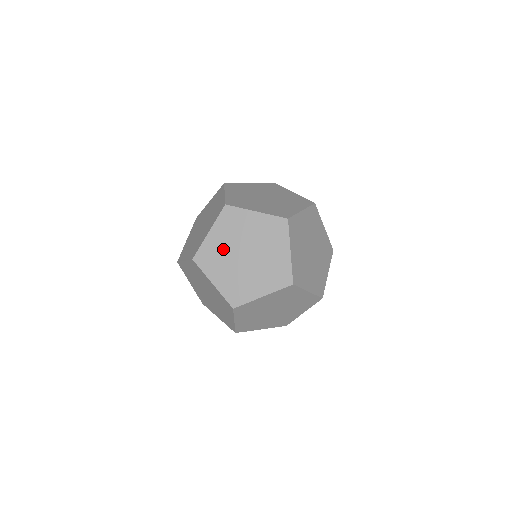
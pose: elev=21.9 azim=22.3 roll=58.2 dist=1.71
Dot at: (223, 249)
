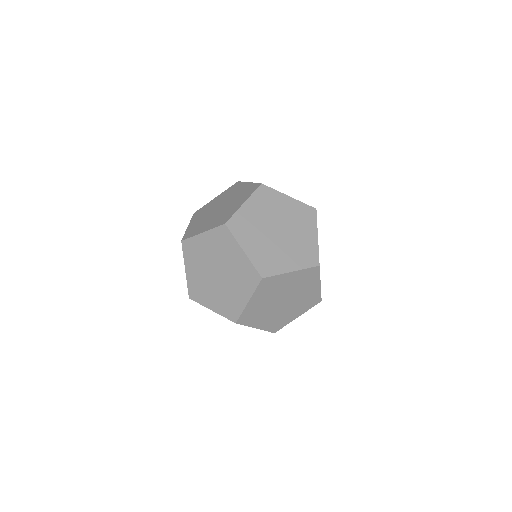
Dot at: (202, 220)
